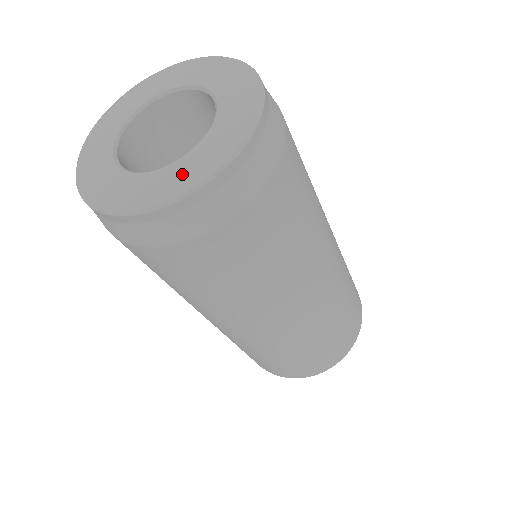
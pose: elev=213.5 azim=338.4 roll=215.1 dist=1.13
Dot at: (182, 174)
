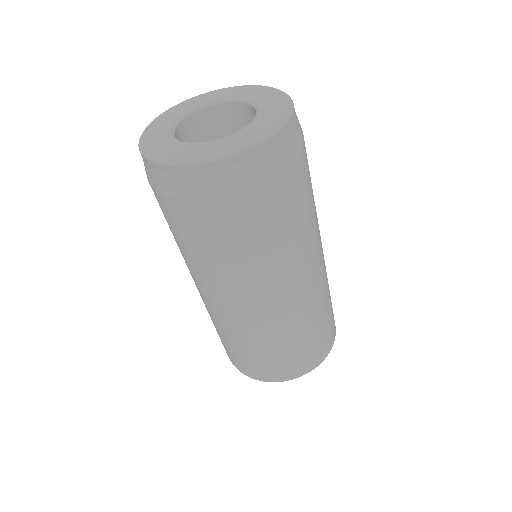
Dot at: (184, 152)
